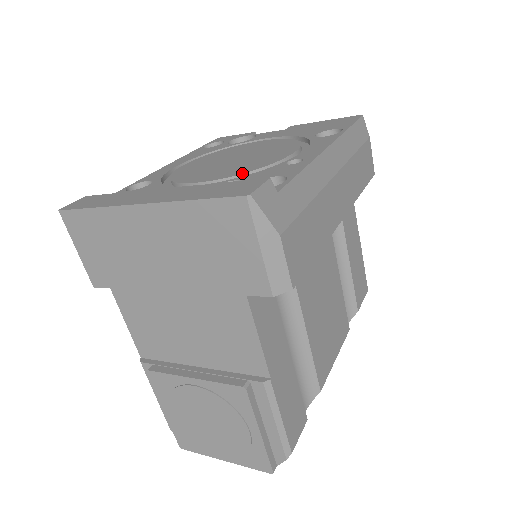
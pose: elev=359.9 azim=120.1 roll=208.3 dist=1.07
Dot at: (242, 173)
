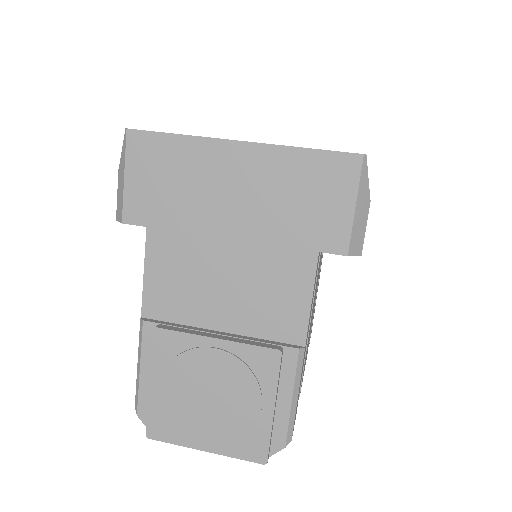
Dot at: occluded
